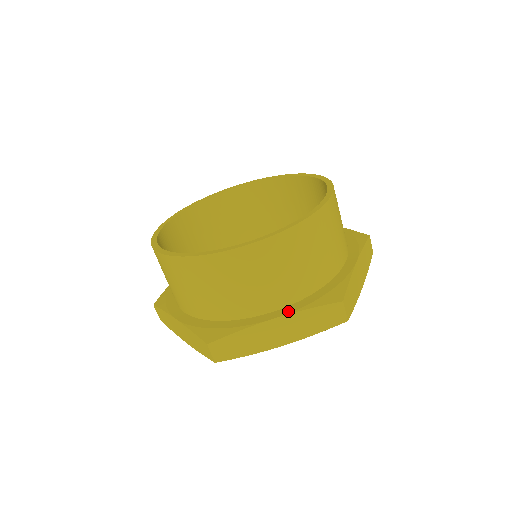
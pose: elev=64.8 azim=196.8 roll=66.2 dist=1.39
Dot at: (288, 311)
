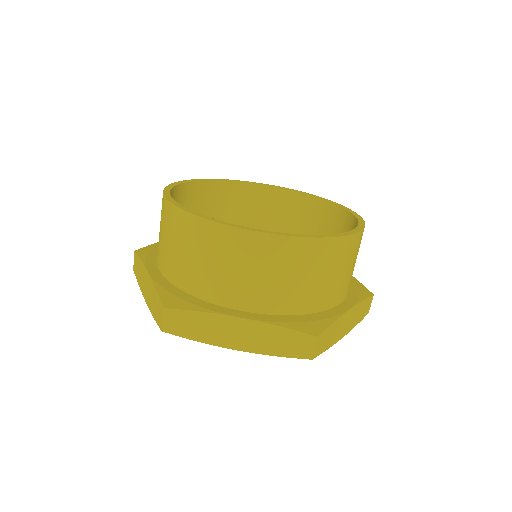
Dot at: (353, 302)
